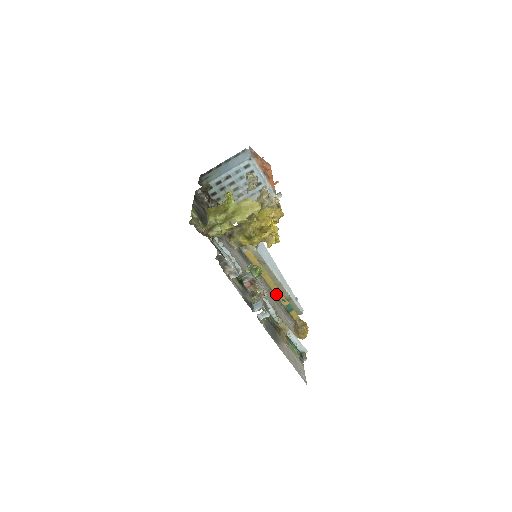
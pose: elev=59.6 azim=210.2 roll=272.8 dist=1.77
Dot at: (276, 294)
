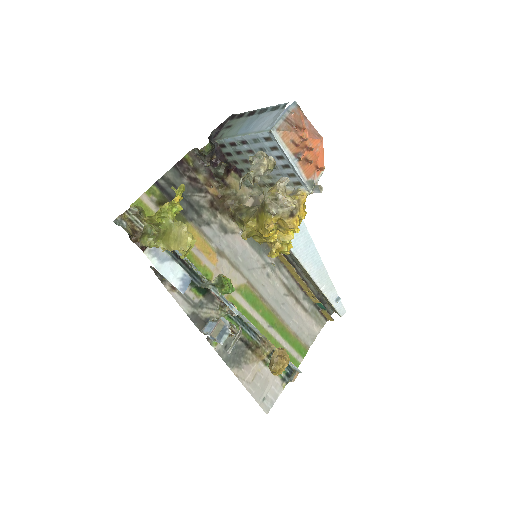
Dot at: (304, 288)
